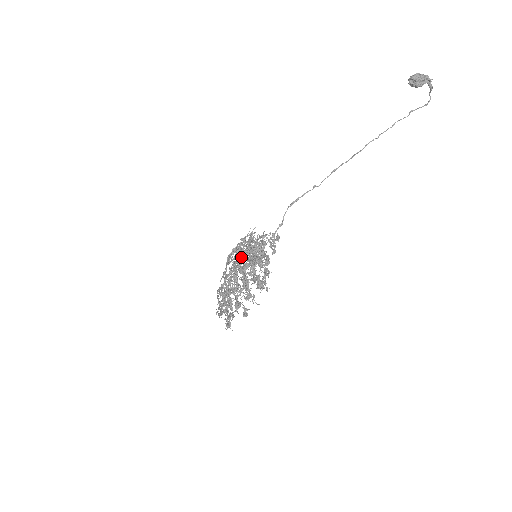
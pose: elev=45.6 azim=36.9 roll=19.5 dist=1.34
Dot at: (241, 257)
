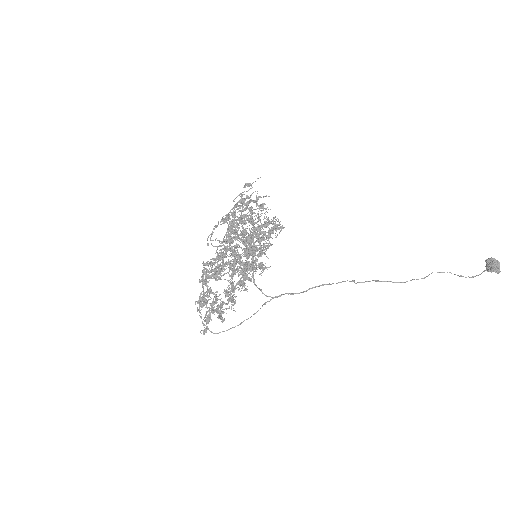
Dot at: (246, 266)
